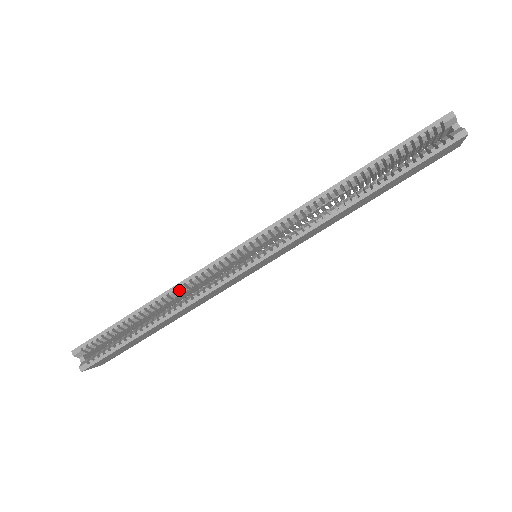
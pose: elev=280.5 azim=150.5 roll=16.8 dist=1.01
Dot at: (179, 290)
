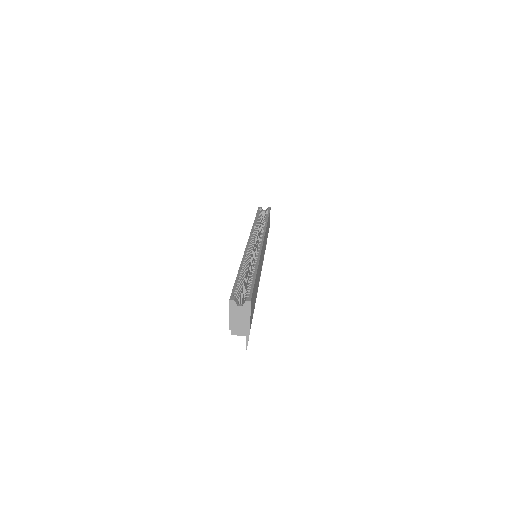
Dot at: (247, 258)
